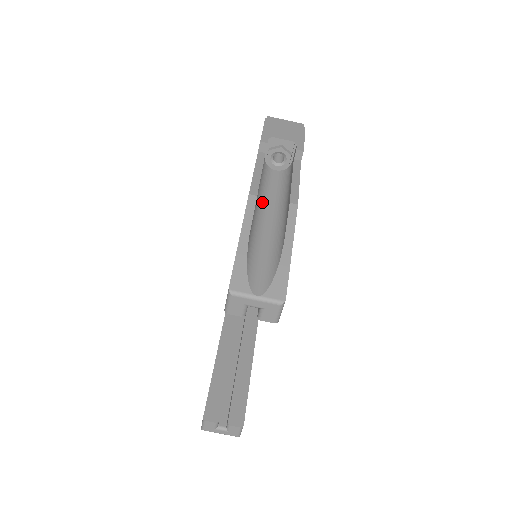
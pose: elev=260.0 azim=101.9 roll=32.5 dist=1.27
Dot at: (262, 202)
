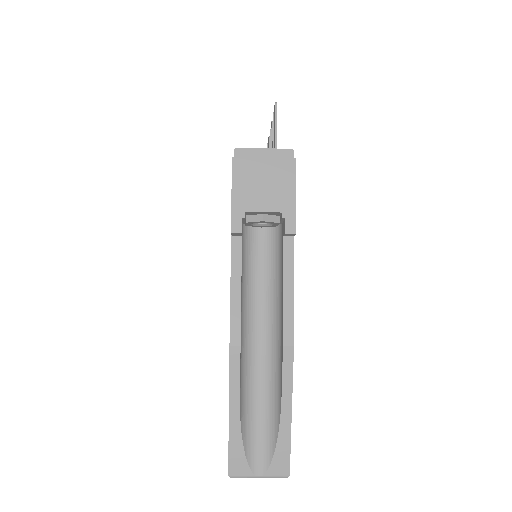
Dot at: (249, 313)
